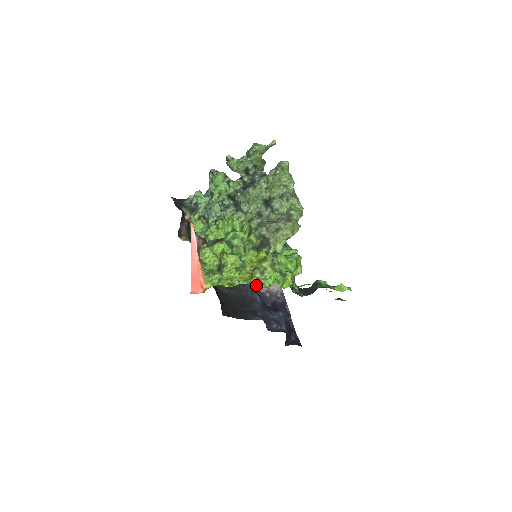
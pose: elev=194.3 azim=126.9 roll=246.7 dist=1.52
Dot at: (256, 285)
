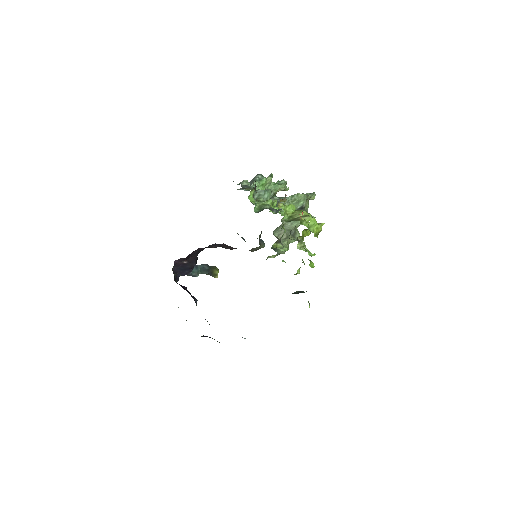
Dot at: (305, 249)
